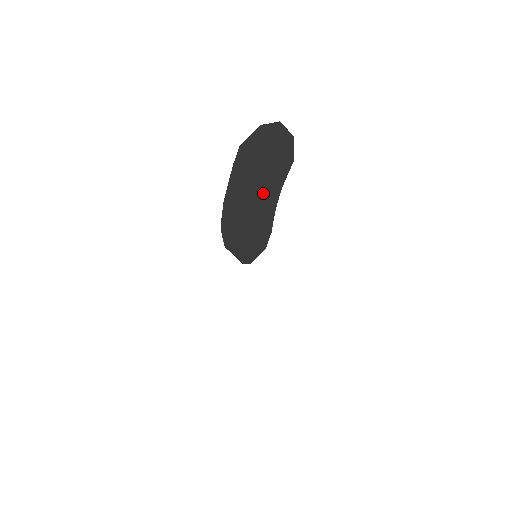
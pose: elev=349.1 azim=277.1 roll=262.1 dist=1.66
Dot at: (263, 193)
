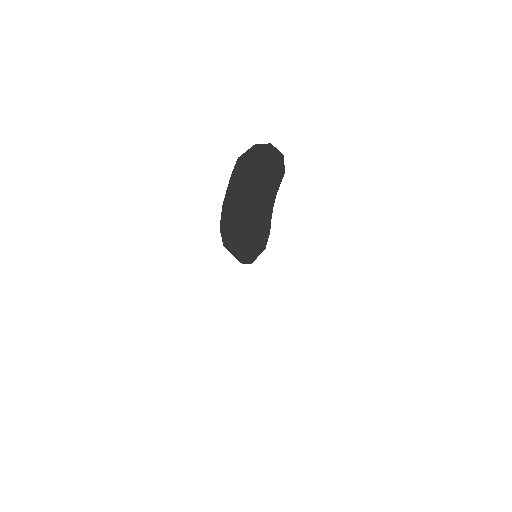
Dot at: (260, 197)
